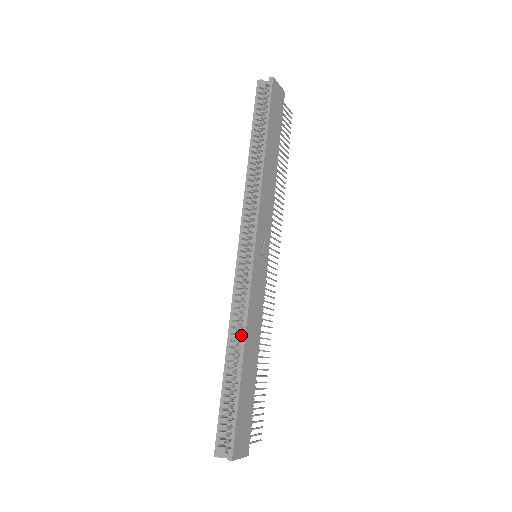
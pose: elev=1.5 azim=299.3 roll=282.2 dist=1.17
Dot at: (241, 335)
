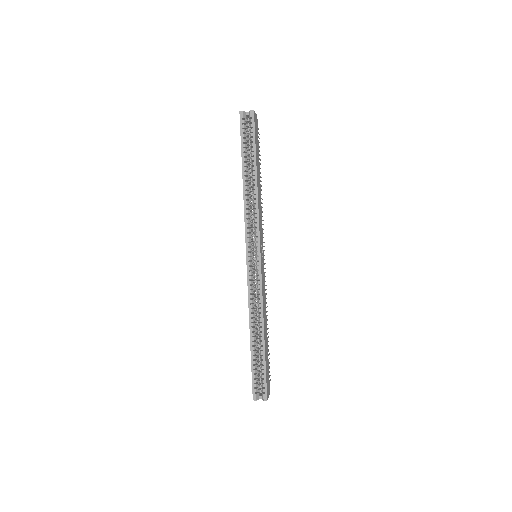
Dot at: (256, 316)
